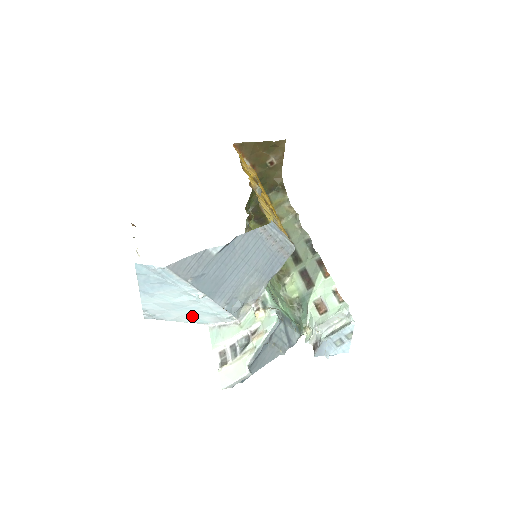
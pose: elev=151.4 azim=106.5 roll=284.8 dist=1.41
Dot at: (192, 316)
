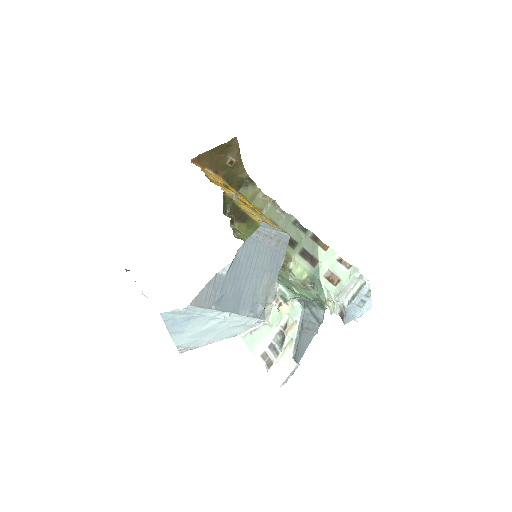
Dot at: (223, 334)
